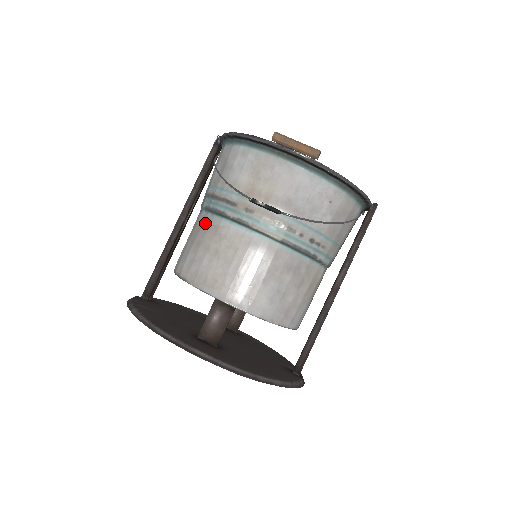
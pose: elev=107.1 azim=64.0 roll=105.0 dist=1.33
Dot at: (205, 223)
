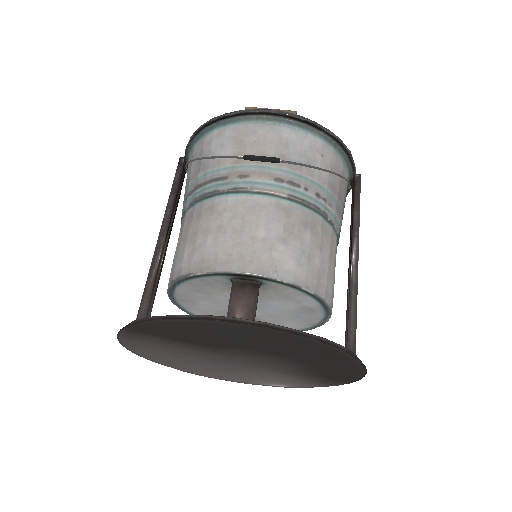
Dot at: (195, 214)
